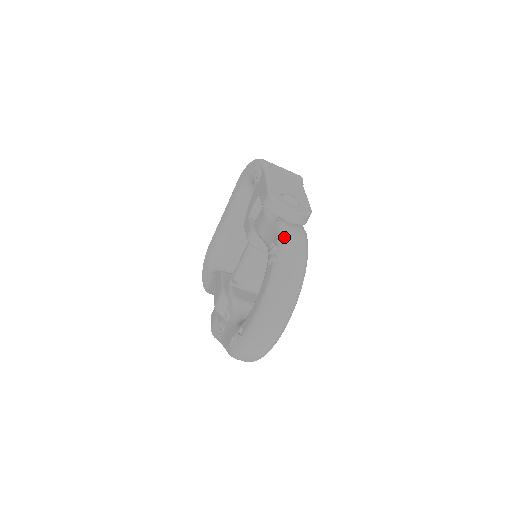
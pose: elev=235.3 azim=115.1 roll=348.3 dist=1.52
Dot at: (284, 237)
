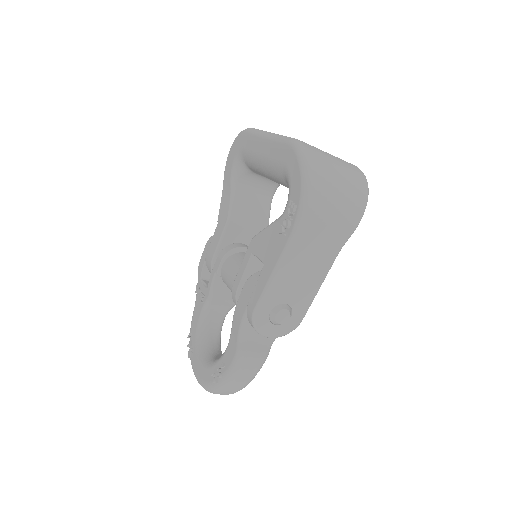
Dot at: (230, 378)
